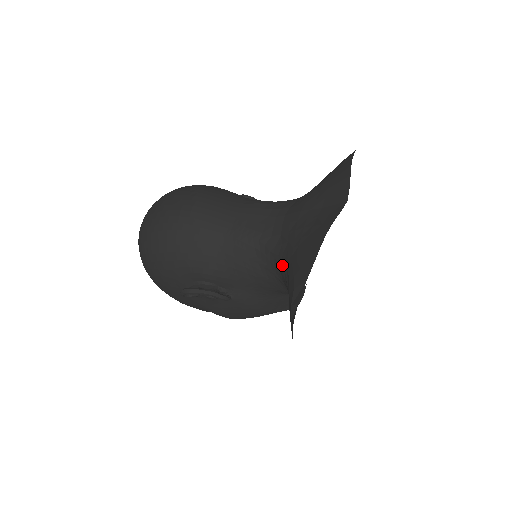
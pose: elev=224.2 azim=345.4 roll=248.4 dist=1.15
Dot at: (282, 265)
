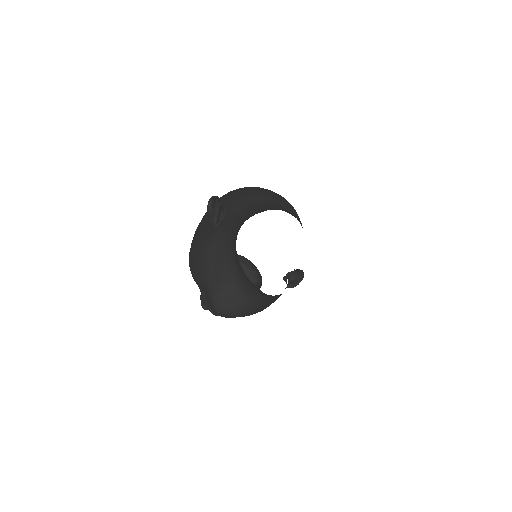
Dot at: occluded
